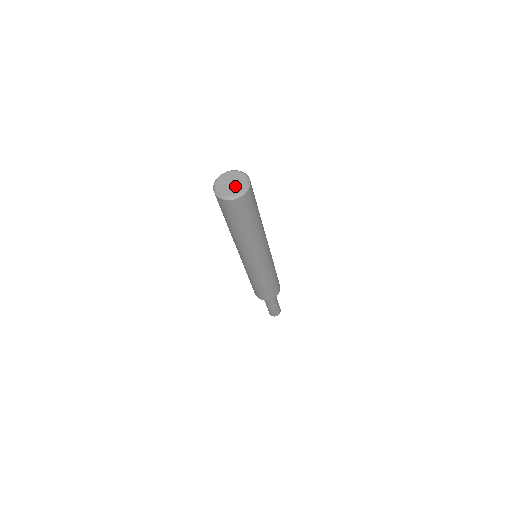
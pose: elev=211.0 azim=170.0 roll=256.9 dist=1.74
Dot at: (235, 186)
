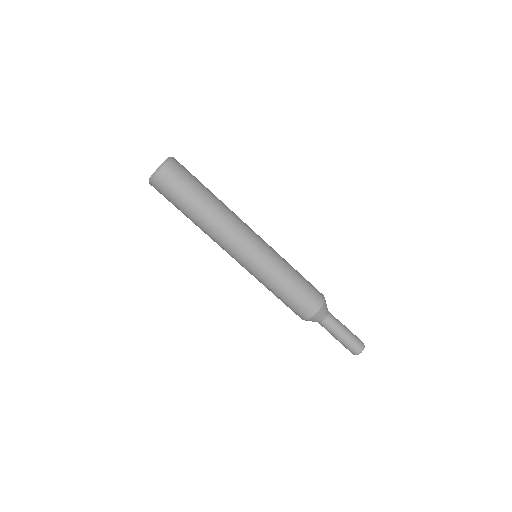
Dot at: occluded
